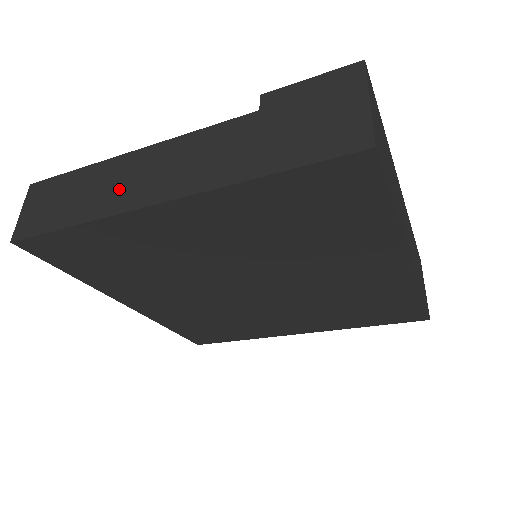
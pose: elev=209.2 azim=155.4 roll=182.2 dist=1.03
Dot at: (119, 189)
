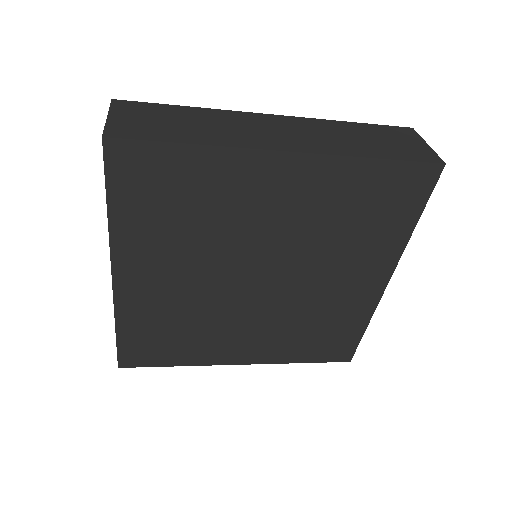
Dot at: occluded
